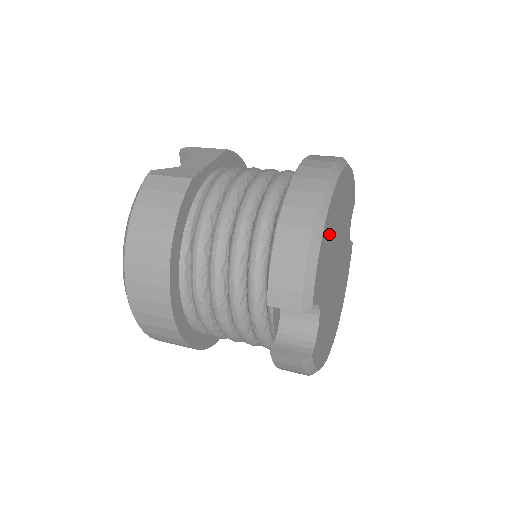
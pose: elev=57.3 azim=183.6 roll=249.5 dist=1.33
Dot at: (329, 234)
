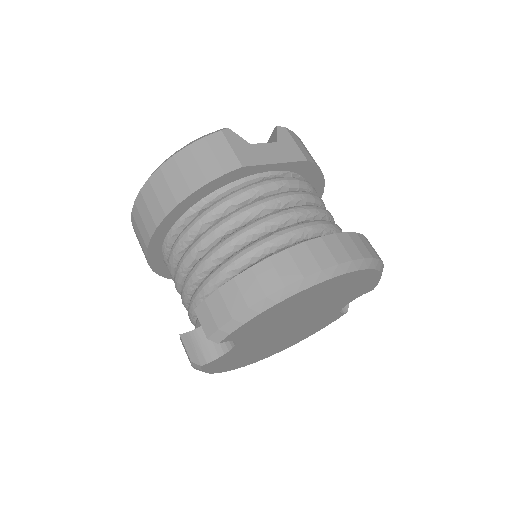
Dot at: (289, 307)
